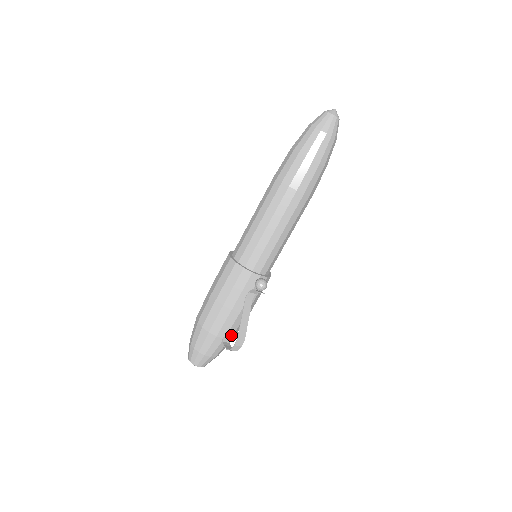
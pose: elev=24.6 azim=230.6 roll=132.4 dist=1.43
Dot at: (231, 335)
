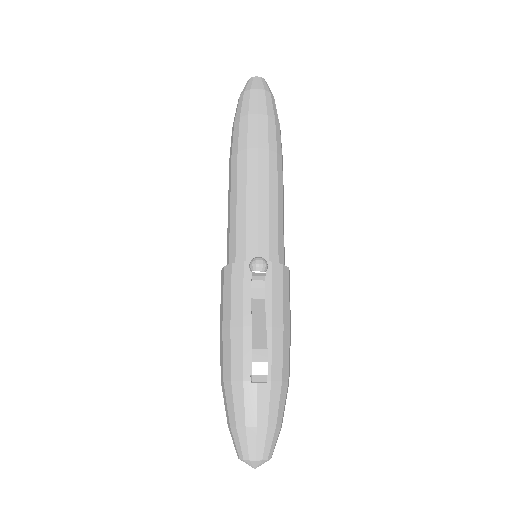
Dot at: (268, 373)
